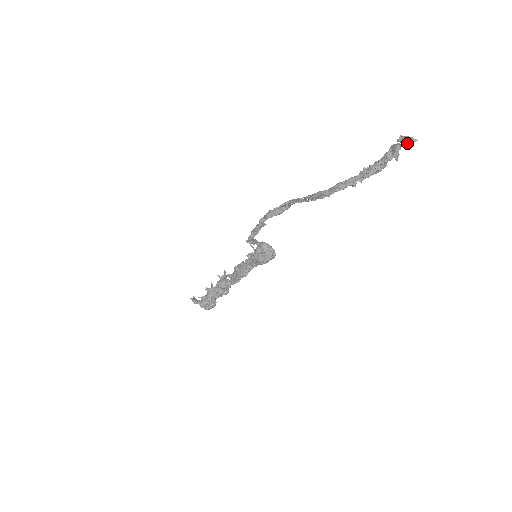
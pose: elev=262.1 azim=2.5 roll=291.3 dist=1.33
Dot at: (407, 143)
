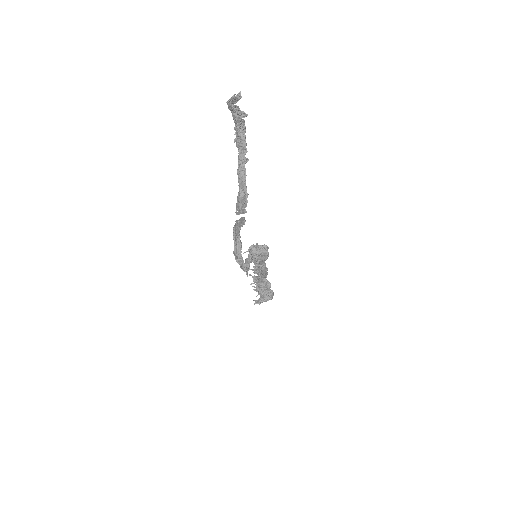
Dot at: (237, 101)
